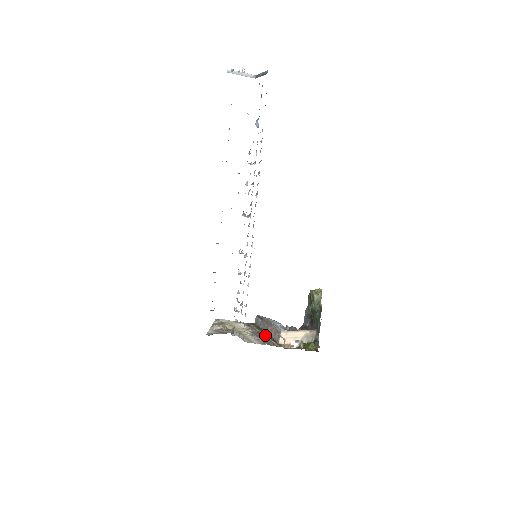
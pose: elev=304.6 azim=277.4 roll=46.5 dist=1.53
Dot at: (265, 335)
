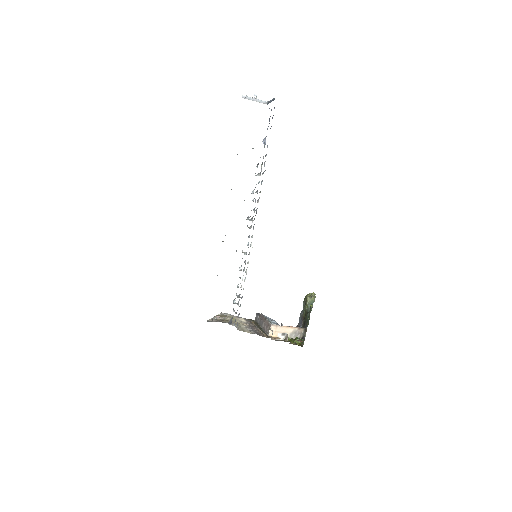
Dot at: (259, 328)
